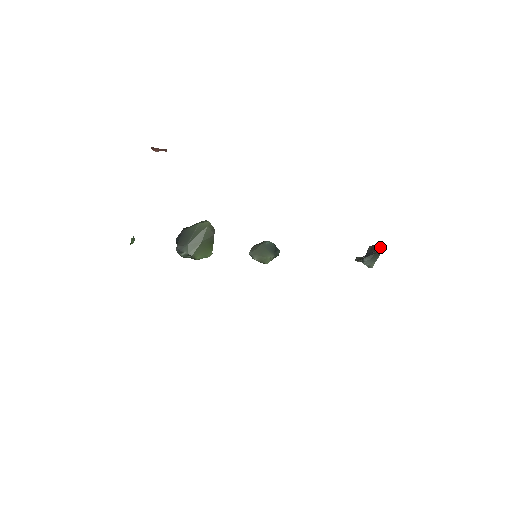
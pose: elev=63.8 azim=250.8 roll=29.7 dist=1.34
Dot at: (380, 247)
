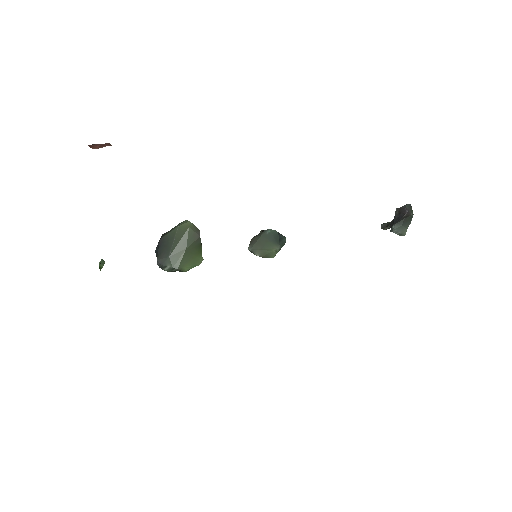
Dot at: (411, 208)
